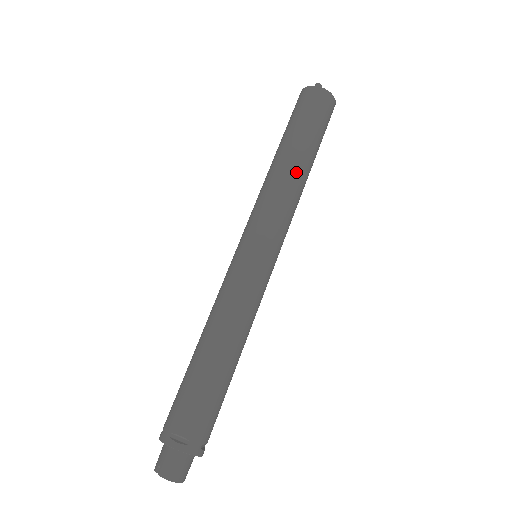
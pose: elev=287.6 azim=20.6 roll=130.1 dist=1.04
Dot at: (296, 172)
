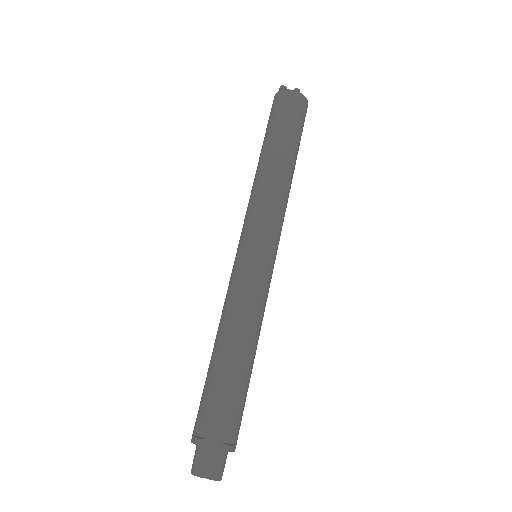
Dot at: occluded
